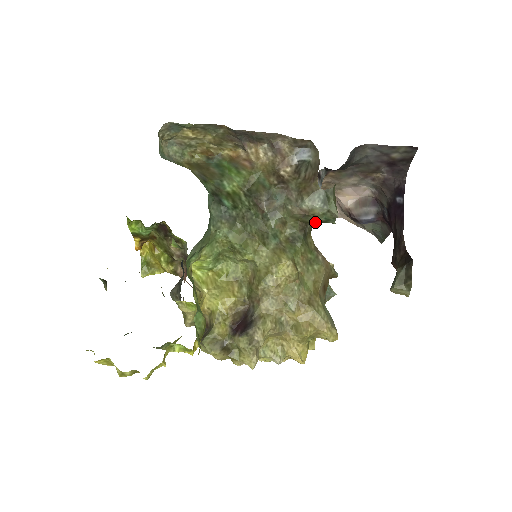
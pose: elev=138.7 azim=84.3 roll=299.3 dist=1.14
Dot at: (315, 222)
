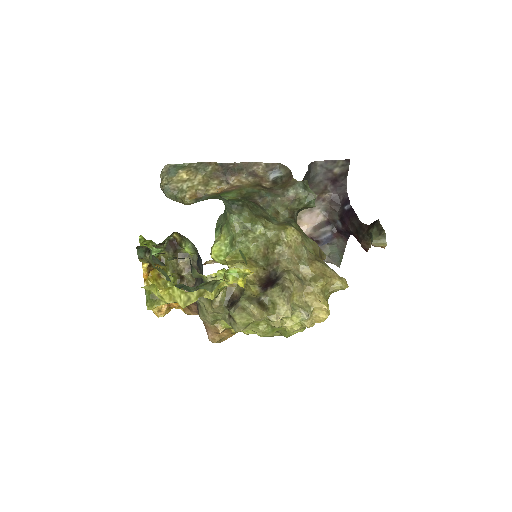
Dot at: (300, 208)
